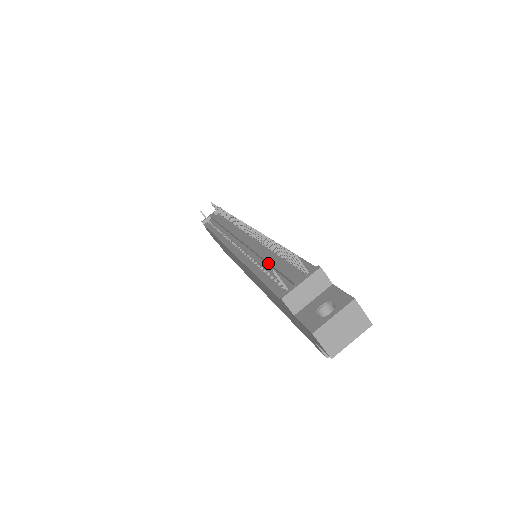
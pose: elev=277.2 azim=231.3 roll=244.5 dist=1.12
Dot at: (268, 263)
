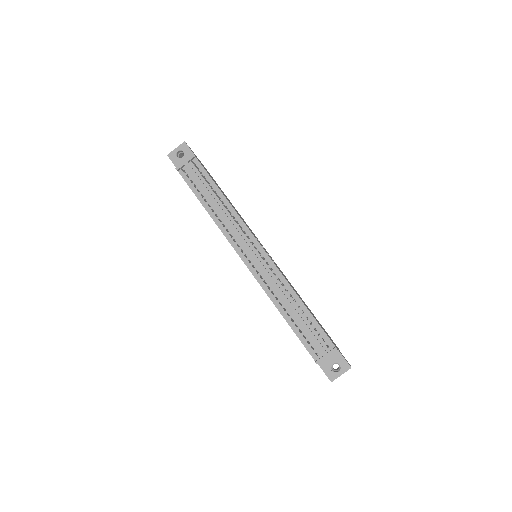
Dot at: (295, 317)
